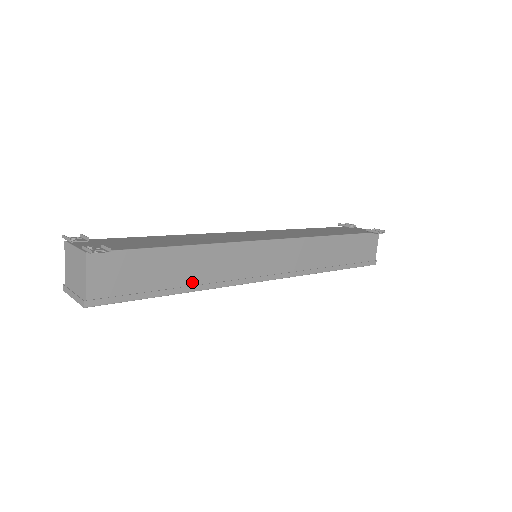
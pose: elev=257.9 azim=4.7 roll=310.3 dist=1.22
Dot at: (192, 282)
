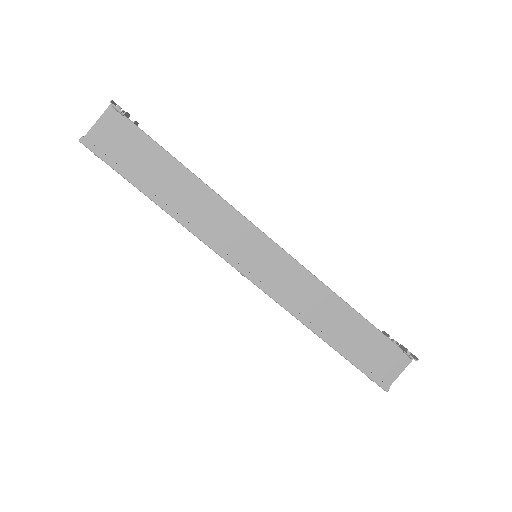
Dot at: (172, 204)
